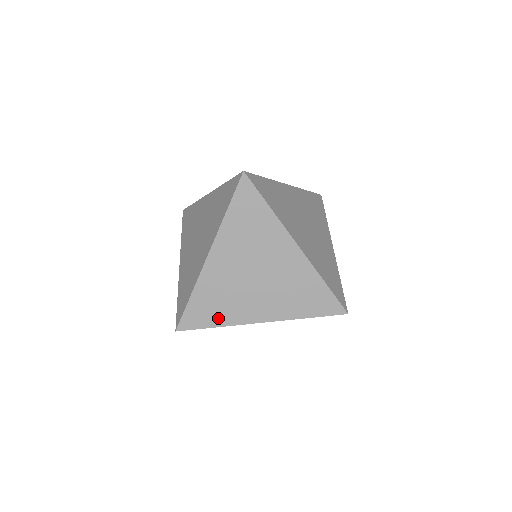
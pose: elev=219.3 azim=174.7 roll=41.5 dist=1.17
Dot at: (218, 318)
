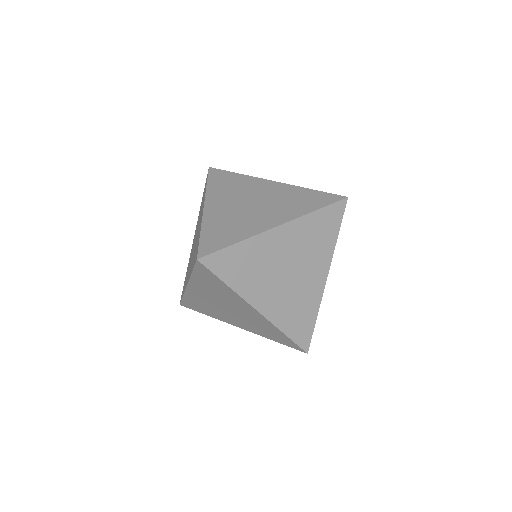
Dot at: (207, 313)
